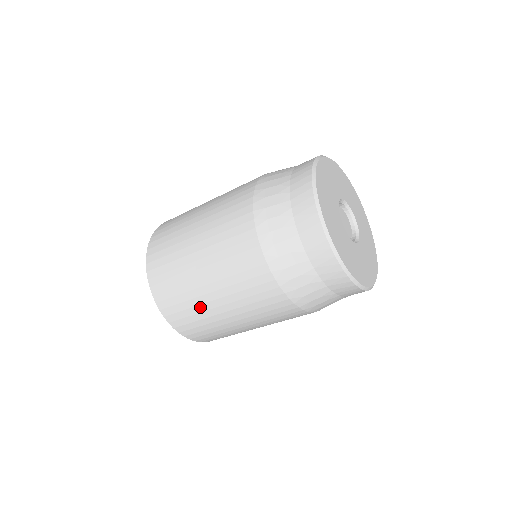
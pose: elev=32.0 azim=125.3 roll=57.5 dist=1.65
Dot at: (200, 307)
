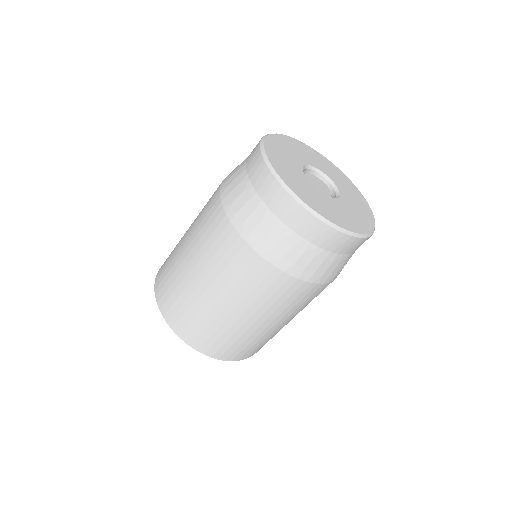
Dot at: (258, 337)
